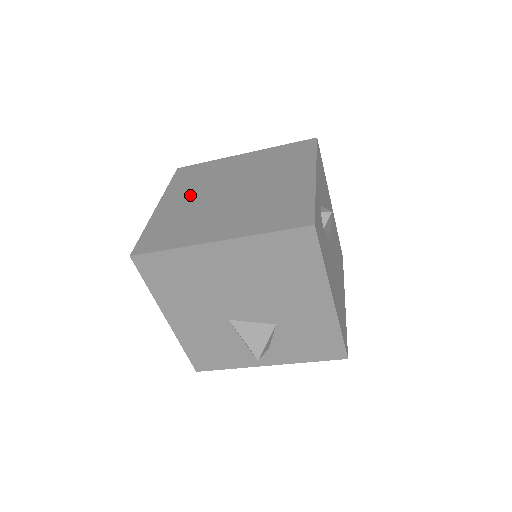
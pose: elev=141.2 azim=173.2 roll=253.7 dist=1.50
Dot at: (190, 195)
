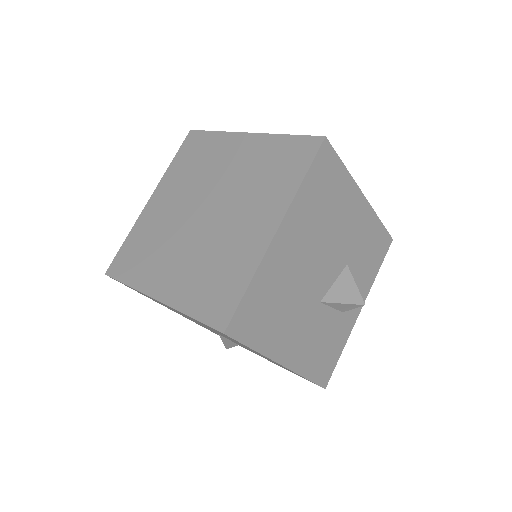
Dot at: (170, 259)
